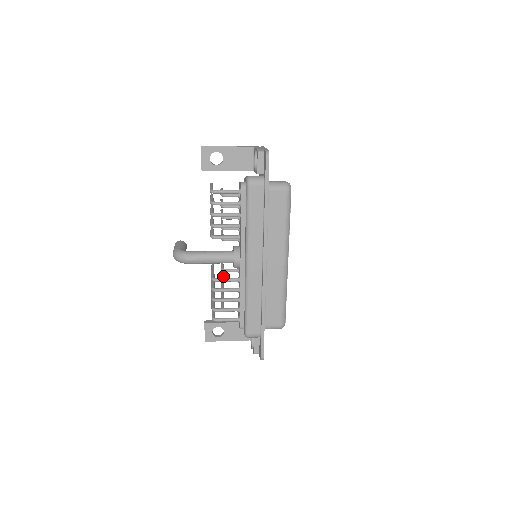
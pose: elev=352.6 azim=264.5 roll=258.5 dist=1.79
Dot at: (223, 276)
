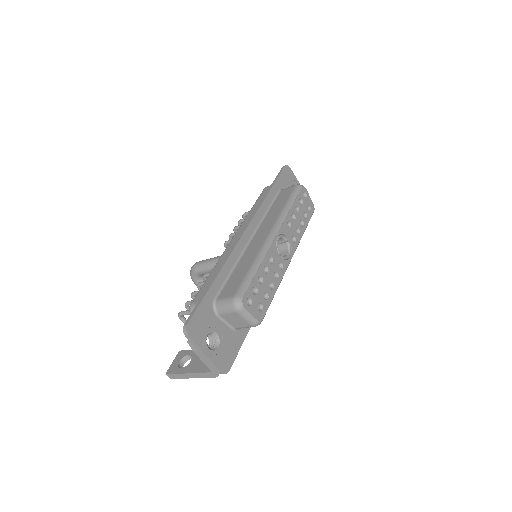
Dot at: occluded
